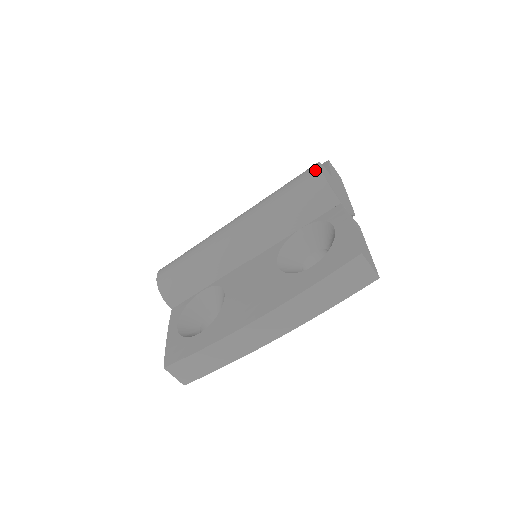
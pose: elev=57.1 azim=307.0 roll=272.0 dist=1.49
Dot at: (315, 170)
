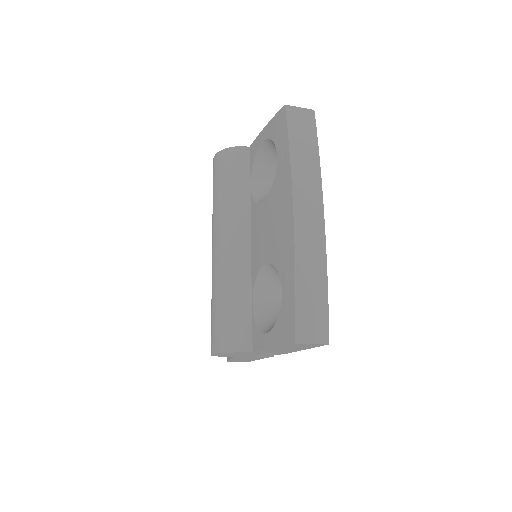
Dot at: (215, 158)
